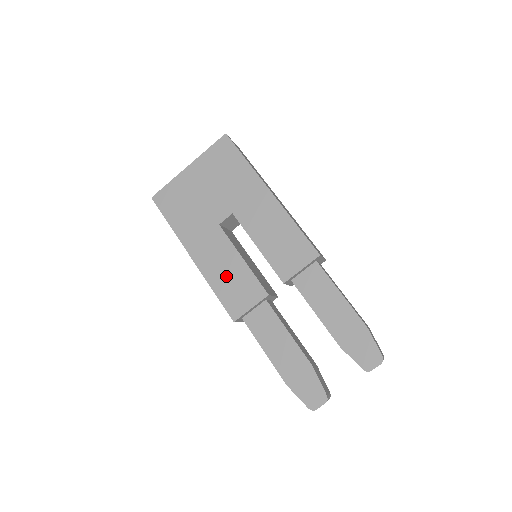
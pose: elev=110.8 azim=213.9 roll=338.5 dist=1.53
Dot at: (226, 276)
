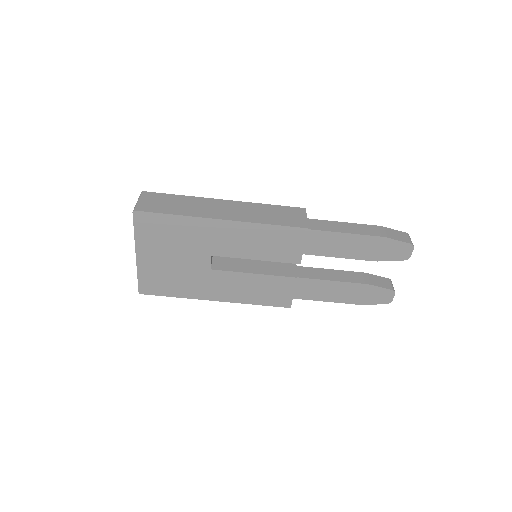
Dot at: (255, 291)
